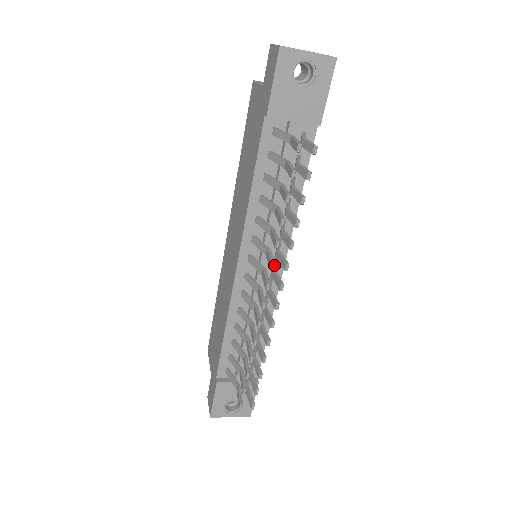
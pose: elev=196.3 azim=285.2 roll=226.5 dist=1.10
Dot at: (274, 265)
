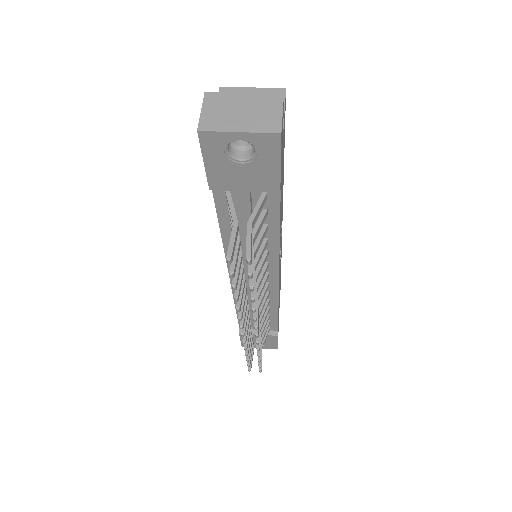
Dot at: (241, 318)
